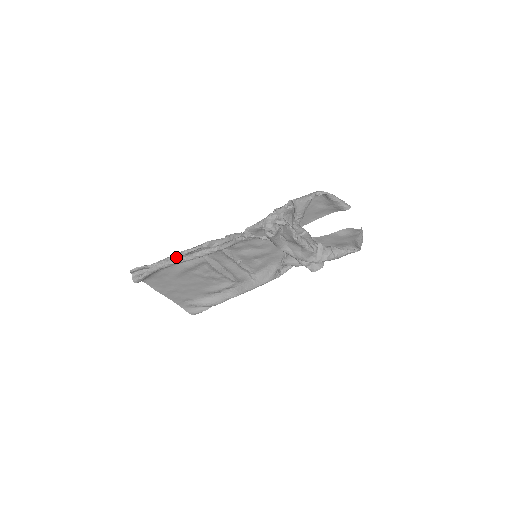
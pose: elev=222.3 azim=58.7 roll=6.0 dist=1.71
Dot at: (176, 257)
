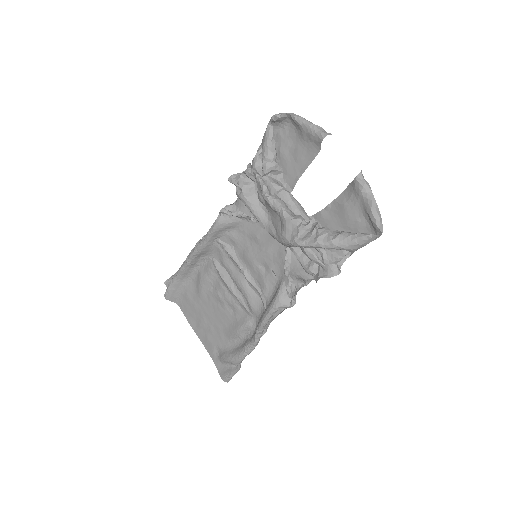
Dot at: occluded
